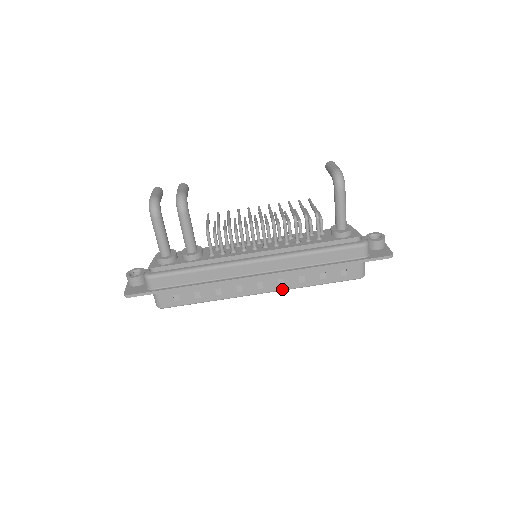
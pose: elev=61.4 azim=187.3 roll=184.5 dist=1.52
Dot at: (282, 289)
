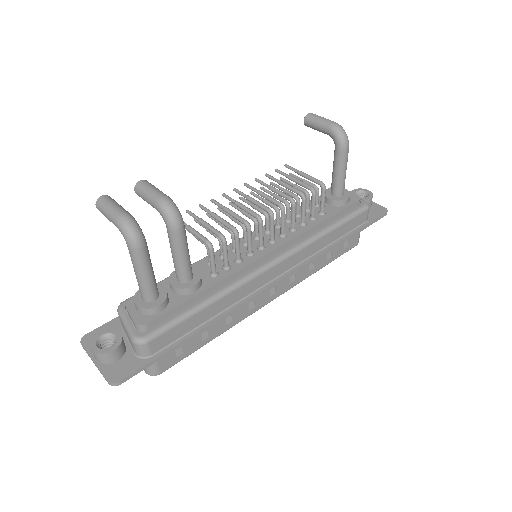
Dot at: (292, 286)
